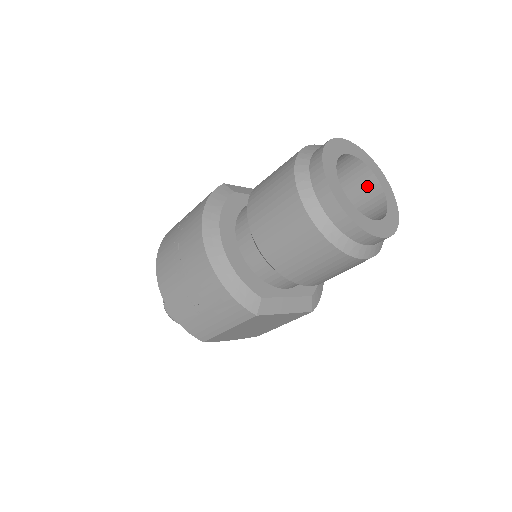
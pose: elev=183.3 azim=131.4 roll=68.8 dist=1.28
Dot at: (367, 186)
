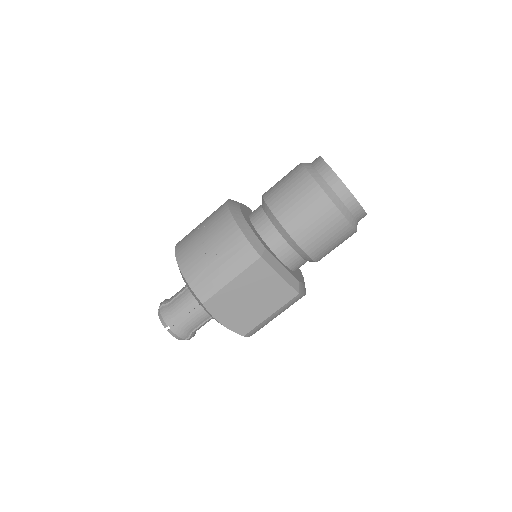
Dot at: occluded
